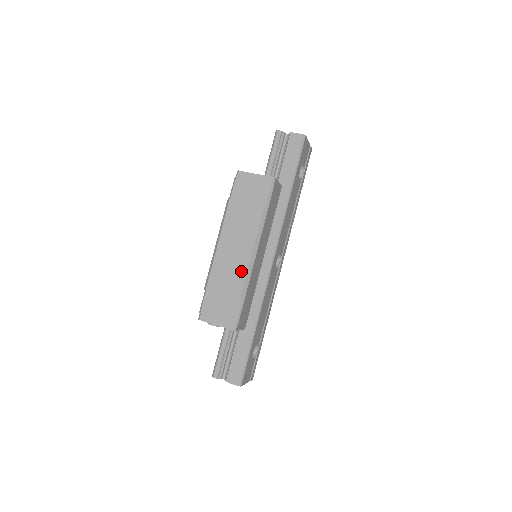
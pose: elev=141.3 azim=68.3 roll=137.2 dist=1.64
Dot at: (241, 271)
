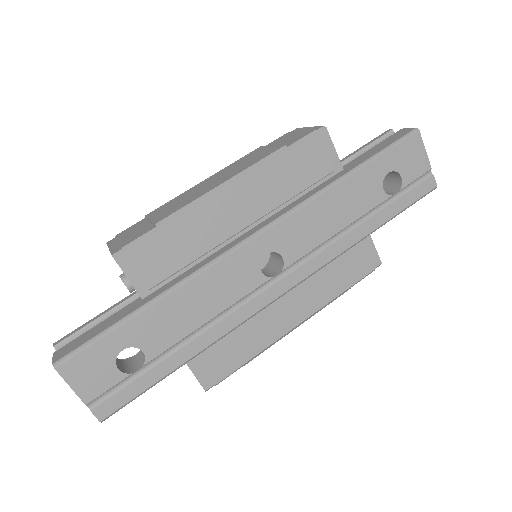
Dot at: (192, 198)
